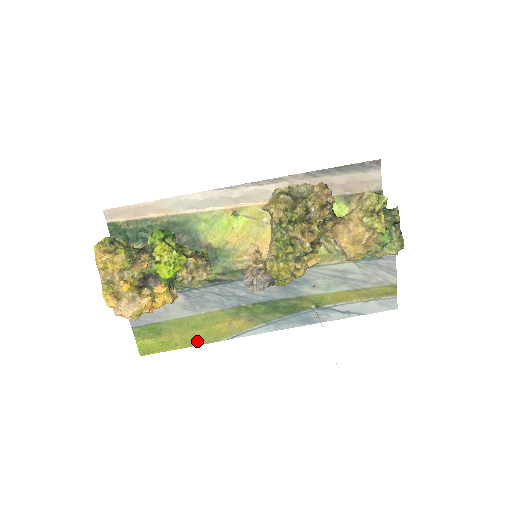
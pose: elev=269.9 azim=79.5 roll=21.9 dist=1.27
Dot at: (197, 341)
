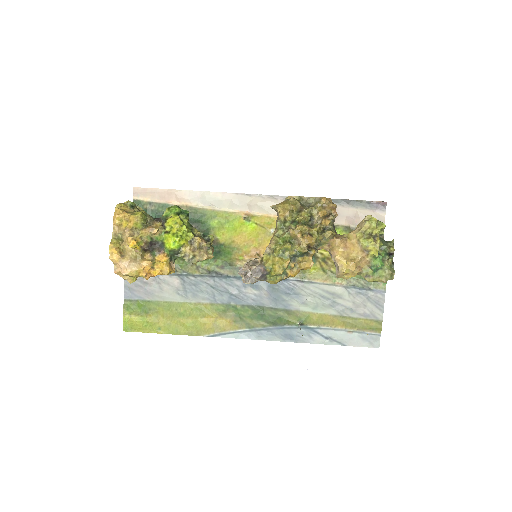
Dot at: (180, 330)
